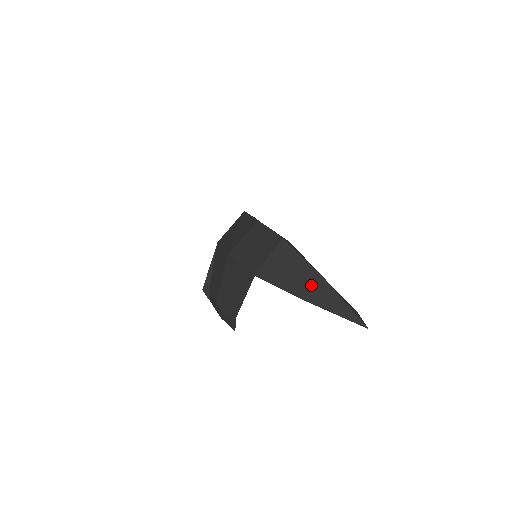
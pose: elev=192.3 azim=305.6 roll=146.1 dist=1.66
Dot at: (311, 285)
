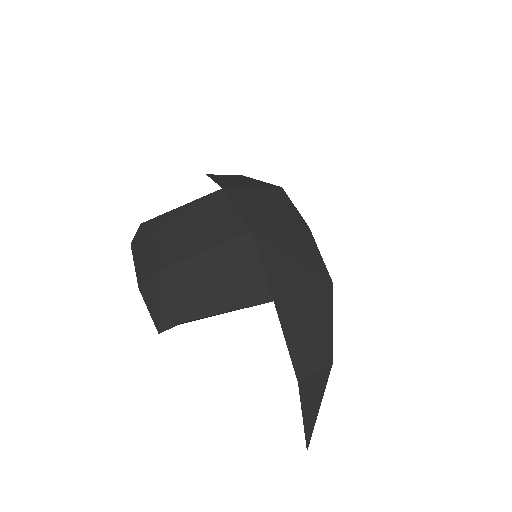
Dot at: (317, 368)
